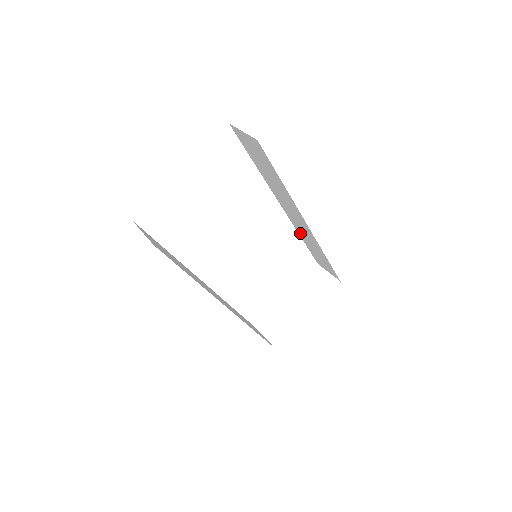
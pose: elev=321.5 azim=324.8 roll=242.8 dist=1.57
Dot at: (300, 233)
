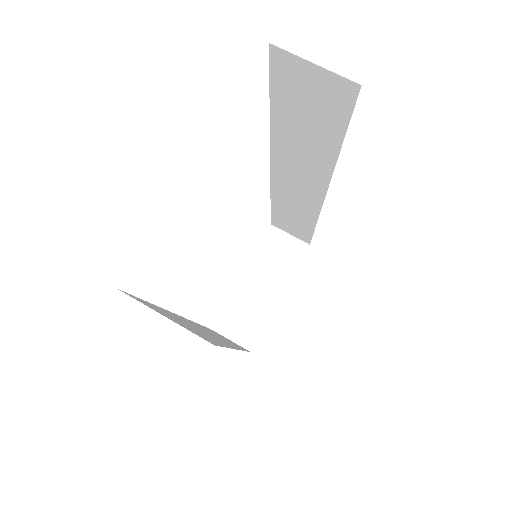
Dot at: (277, 197)
